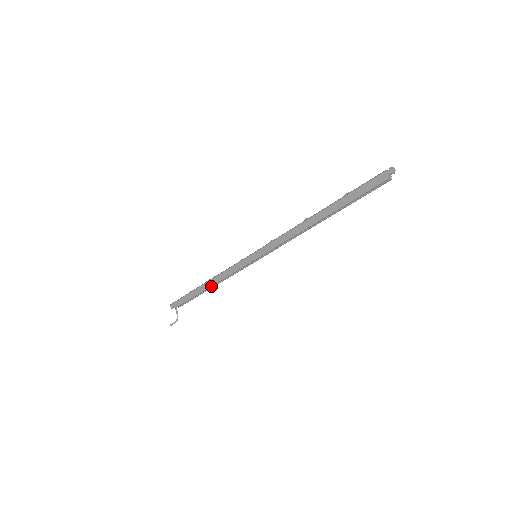
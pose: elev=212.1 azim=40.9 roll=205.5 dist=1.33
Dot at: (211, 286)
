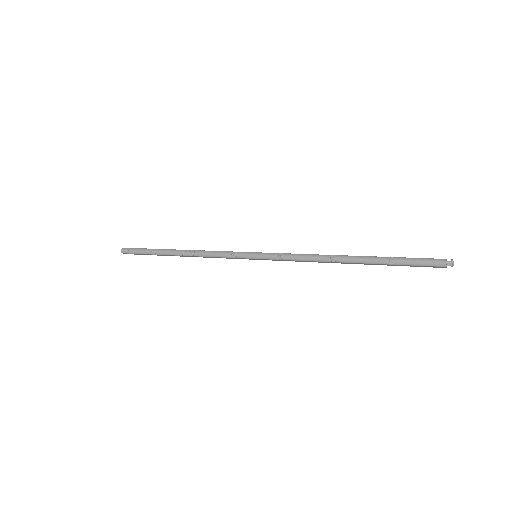
Dot at: occluded
